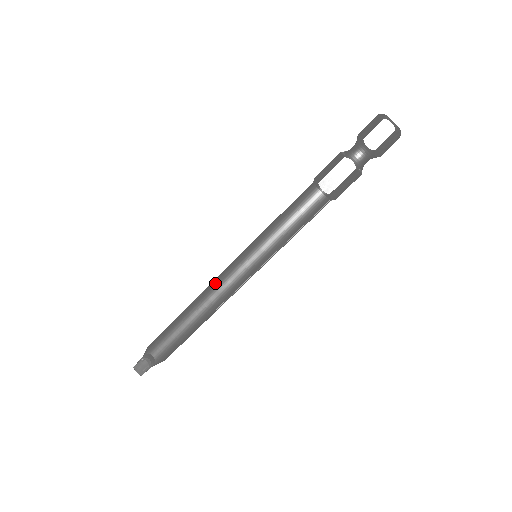
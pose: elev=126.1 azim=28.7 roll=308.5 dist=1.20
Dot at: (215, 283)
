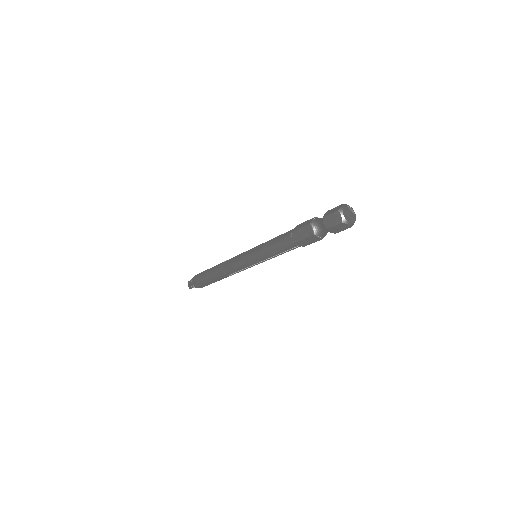
Dot at: (231, 260)
